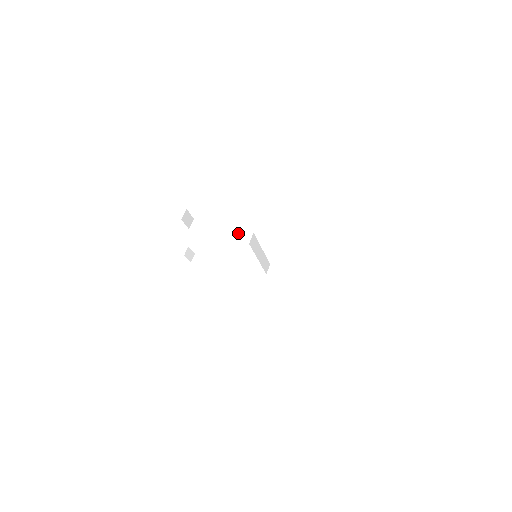
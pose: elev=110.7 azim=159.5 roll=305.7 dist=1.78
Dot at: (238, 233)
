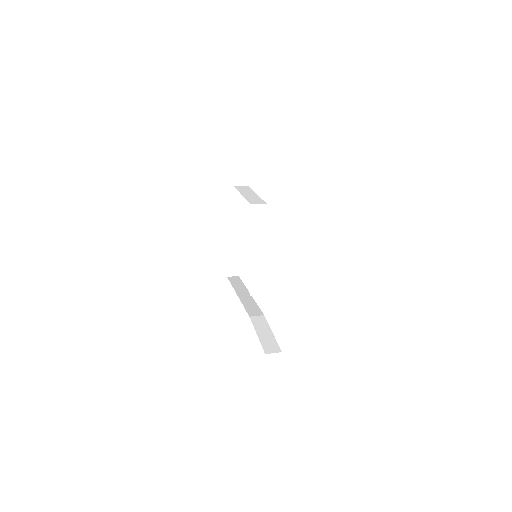
Dot at: (257, 199)
